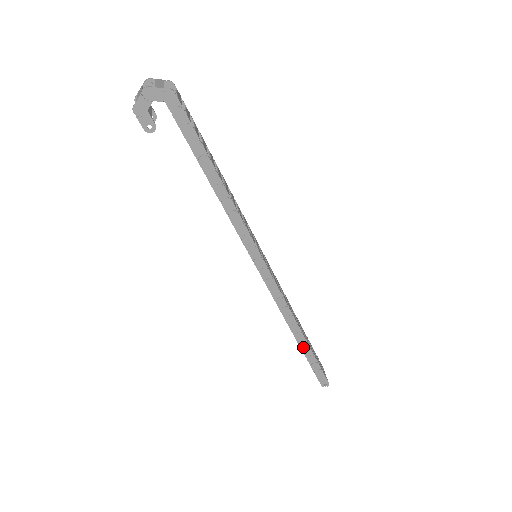
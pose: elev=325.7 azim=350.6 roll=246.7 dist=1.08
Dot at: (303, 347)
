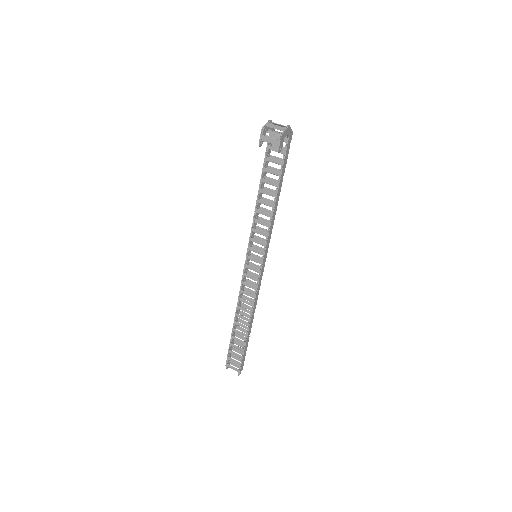
Dot at: (248, 335)
